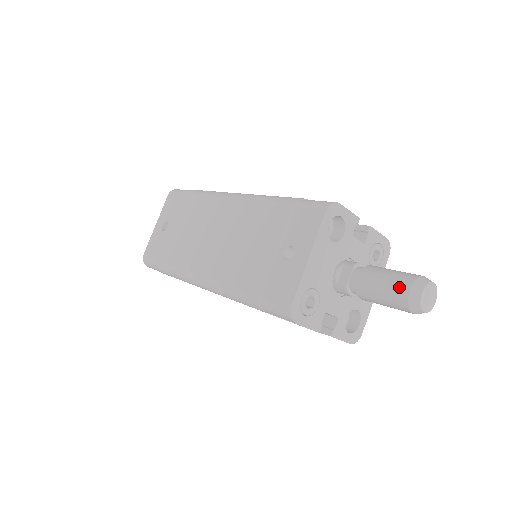
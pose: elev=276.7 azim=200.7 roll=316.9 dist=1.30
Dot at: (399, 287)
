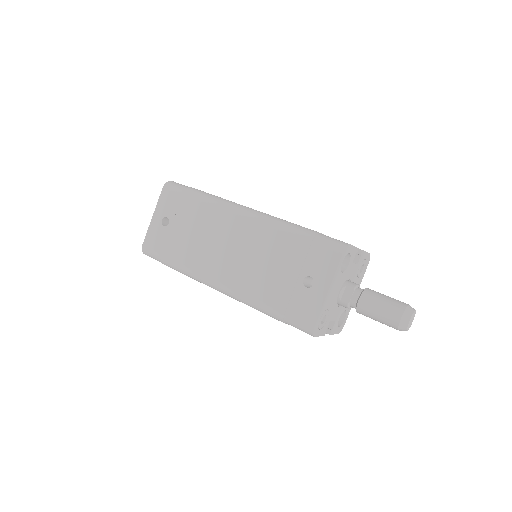
Dot at: (393, 314)
